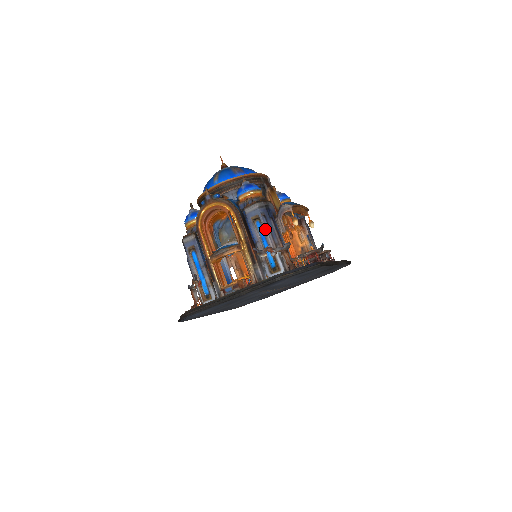
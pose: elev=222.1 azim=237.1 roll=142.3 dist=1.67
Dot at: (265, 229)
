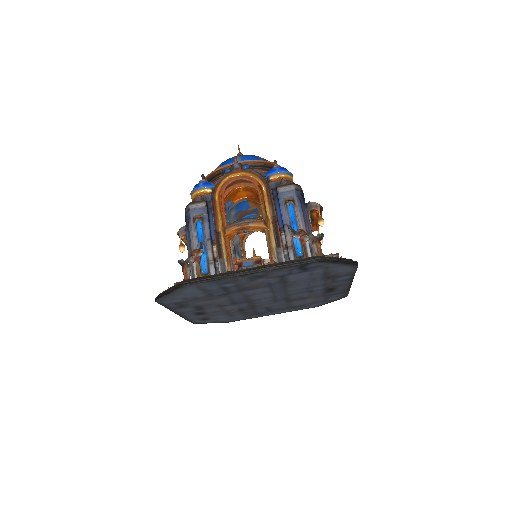
Dot at: (299, 213)
